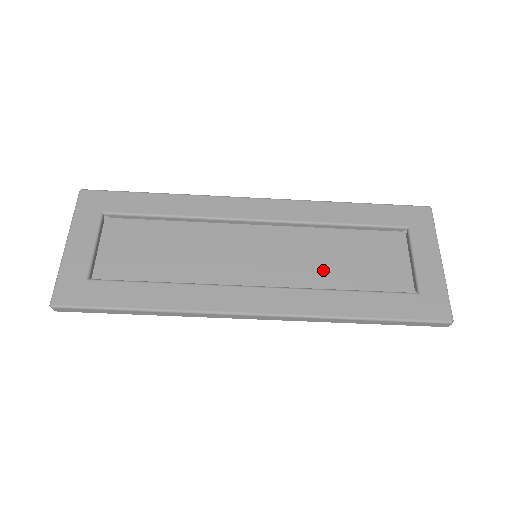
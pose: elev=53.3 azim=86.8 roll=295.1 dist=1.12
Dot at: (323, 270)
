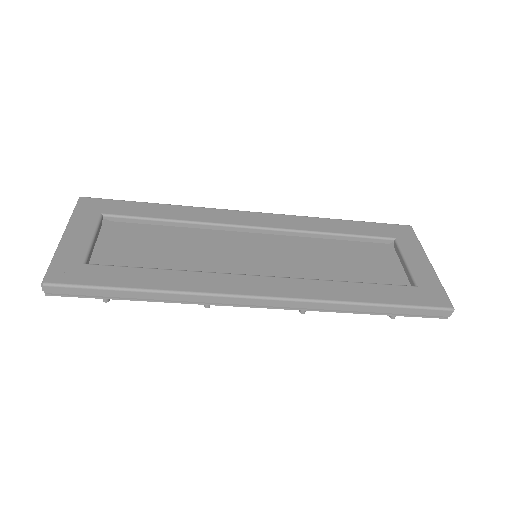
Dot at: (322, 268)
